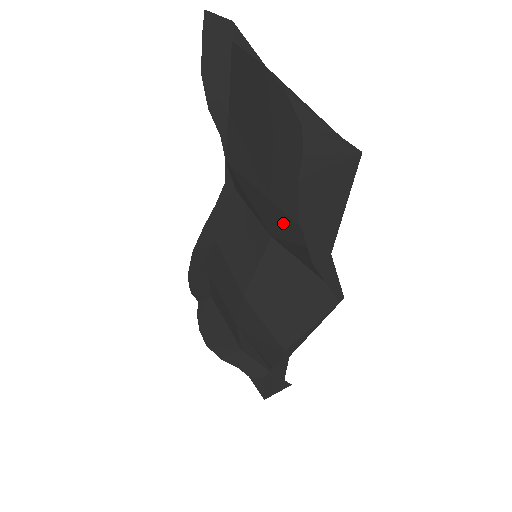
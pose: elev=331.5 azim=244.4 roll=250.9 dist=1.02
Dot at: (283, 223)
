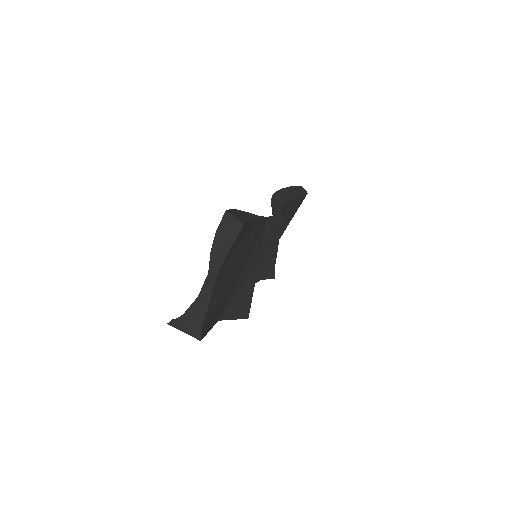
Dot at: (242, 280)
